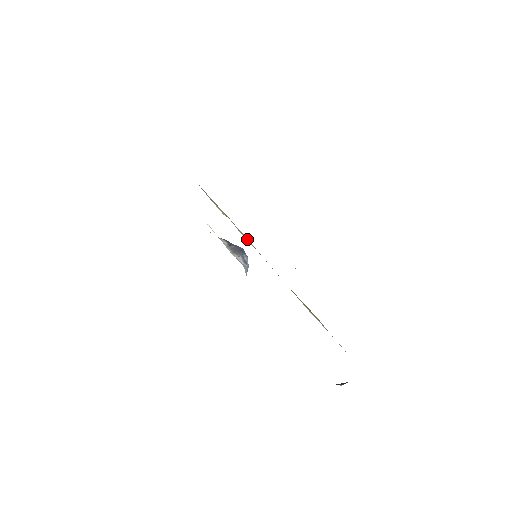
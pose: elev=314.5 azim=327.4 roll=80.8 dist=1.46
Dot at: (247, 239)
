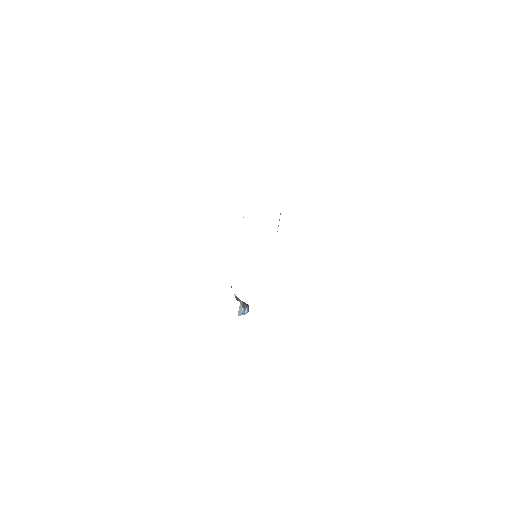
Dot at: occluded
